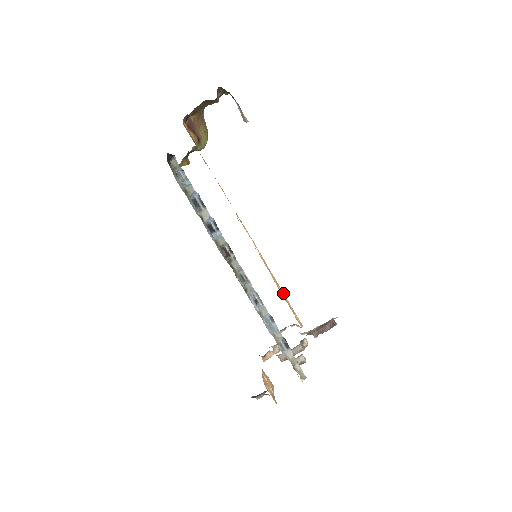
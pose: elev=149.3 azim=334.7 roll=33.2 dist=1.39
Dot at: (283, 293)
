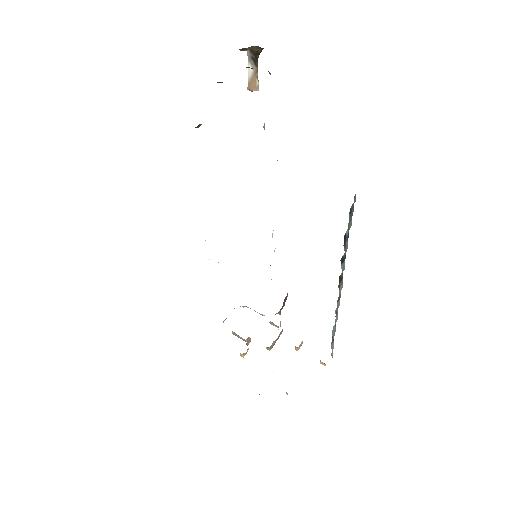
Dot at: occluded
